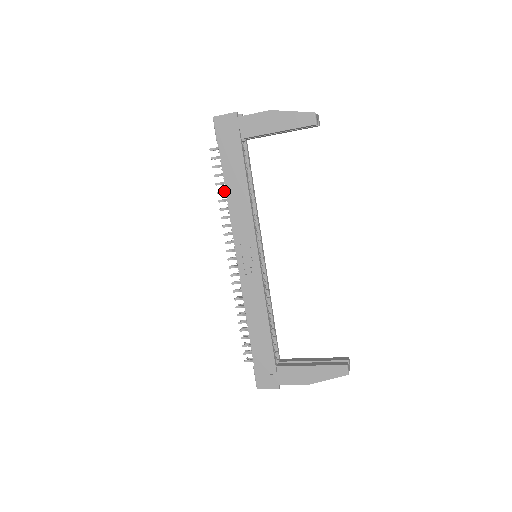
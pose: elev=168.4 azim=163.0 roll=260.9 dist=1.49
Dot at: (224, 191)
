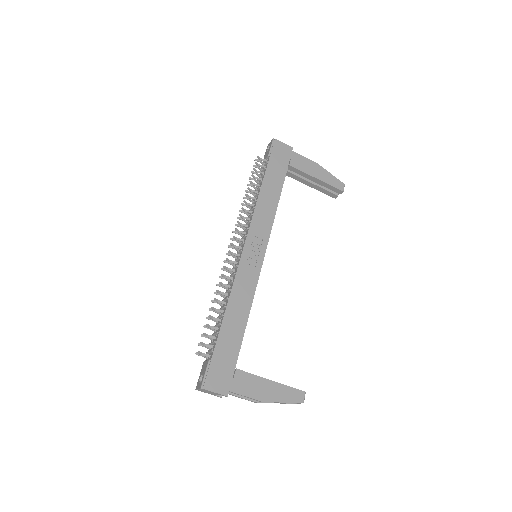
Dot at: (254, 191)
